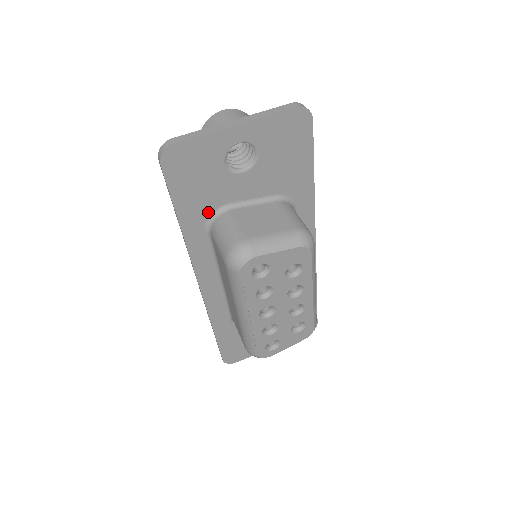
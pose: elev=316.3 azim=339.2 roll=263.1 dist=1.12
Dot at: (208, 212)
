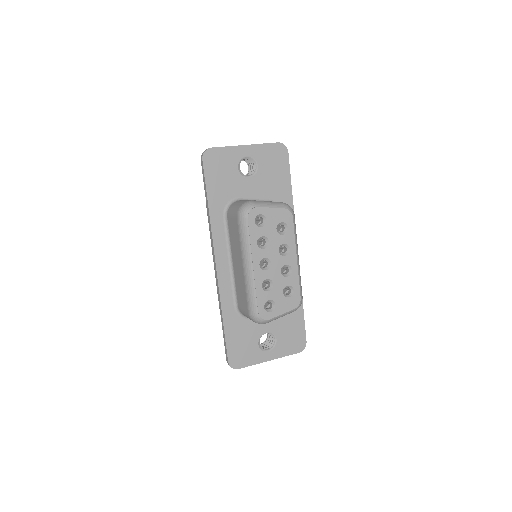
Dot at: (226, 201)
